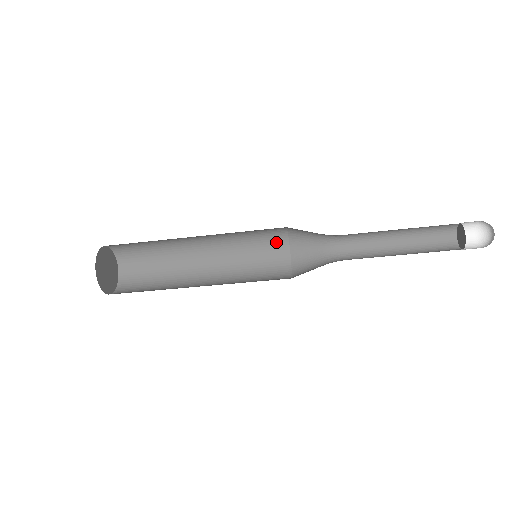
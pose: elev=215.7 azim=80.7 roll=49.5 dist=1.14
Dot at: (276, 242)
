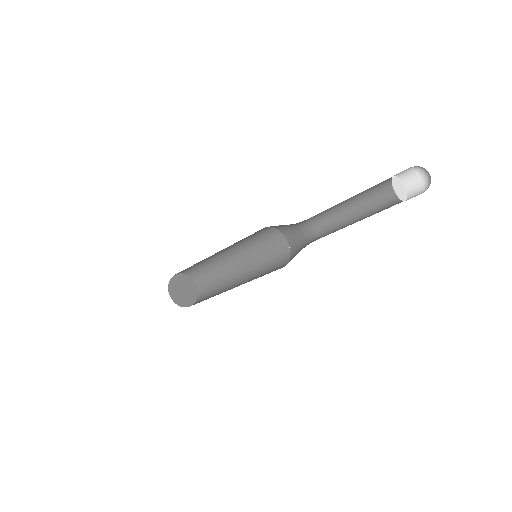
Dot at: (273, 236)
